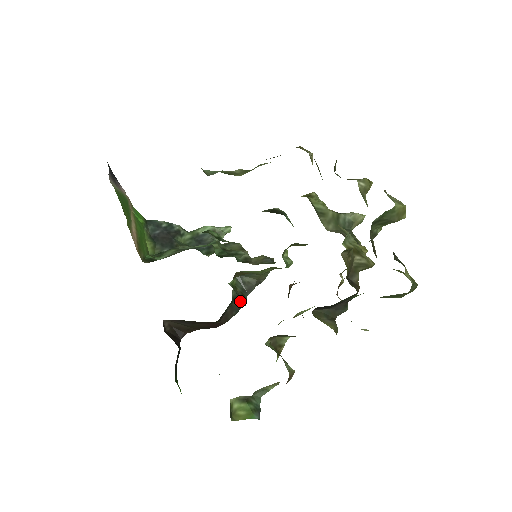
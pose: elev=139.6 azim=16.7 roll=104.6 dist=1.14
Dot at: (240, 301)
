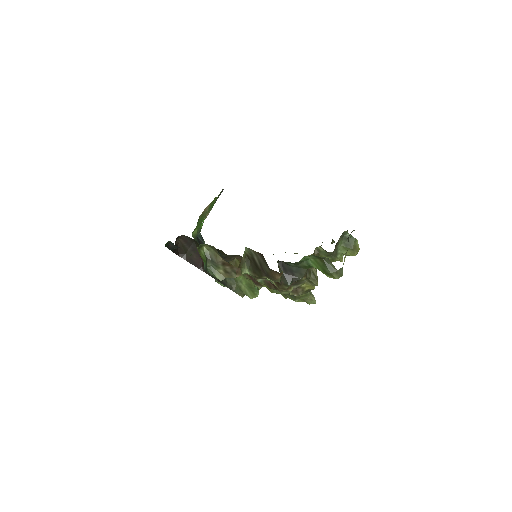
Dot at: occluded
